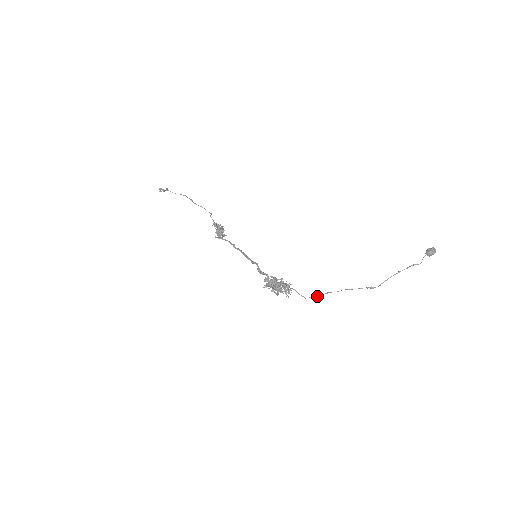
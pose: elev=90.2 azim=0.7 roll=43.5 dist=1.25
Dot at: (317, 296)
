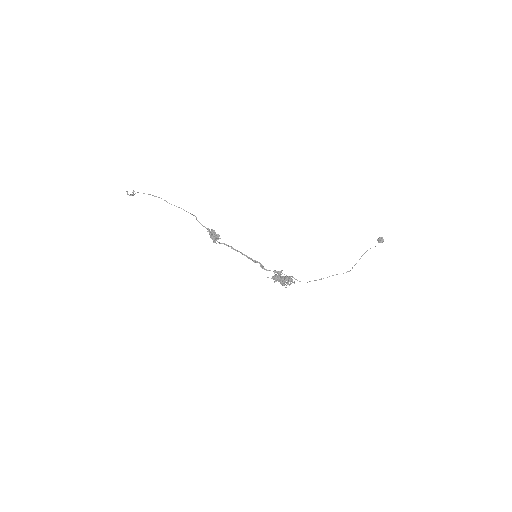
Dot at: occluded
